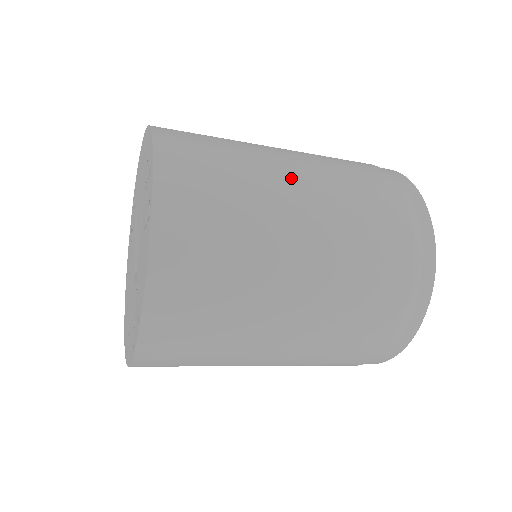
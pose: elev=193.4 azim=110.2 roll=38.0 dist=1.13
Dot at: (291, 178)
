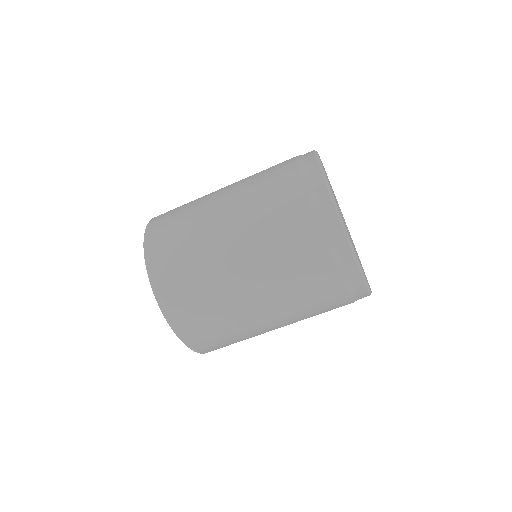
Dot at: occluded
